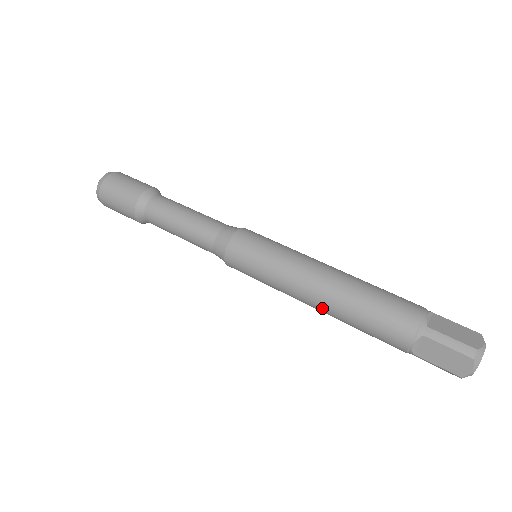
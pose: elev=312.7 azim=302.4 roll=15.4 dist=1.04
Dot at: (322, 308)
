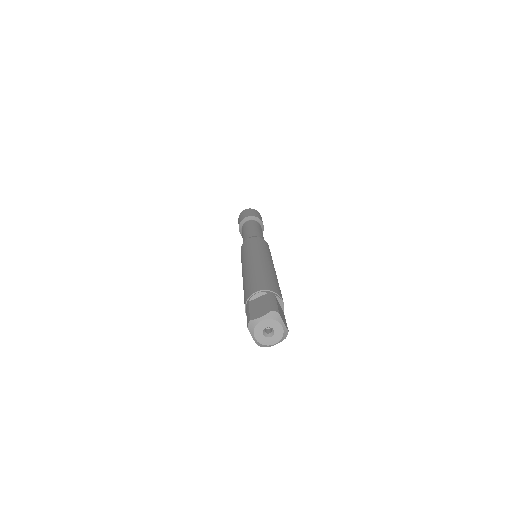
Dot at: occluded
